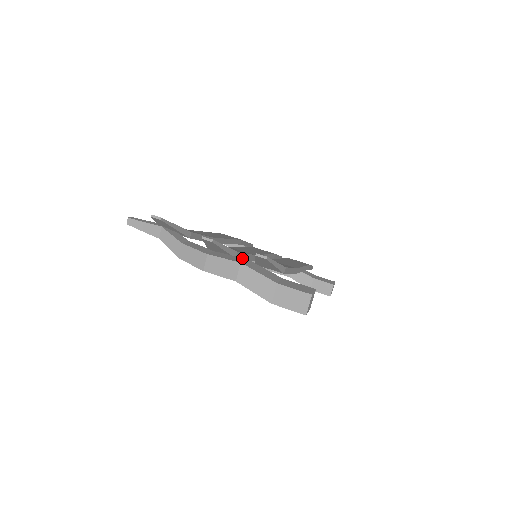
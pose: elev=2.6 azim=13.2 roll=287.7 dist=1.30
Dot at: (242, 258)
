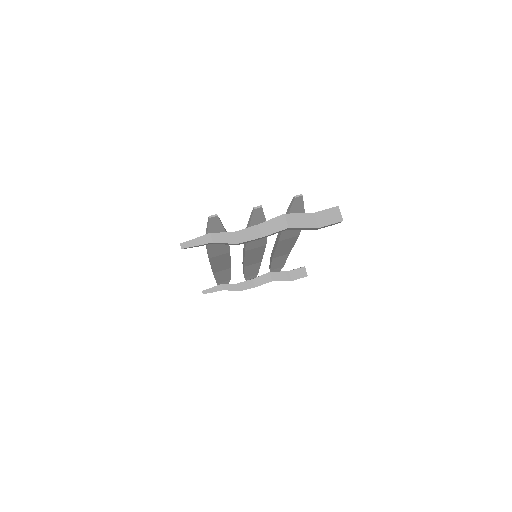
Dot at: occluded
